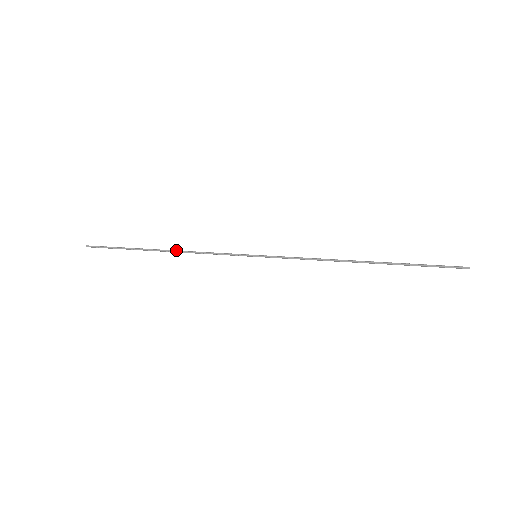
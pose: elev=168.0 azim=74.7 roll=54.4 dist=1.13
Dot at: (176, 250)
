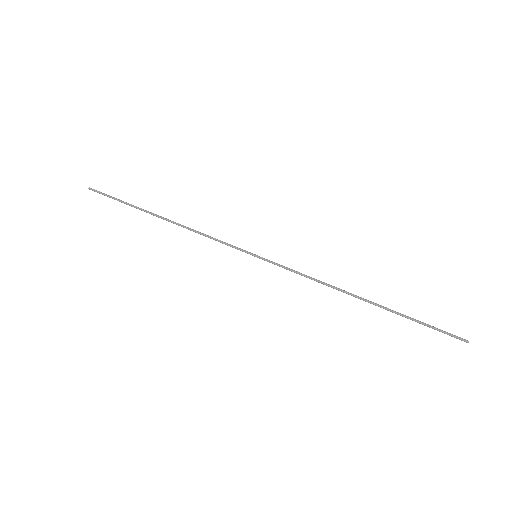
Dot at: occluded
